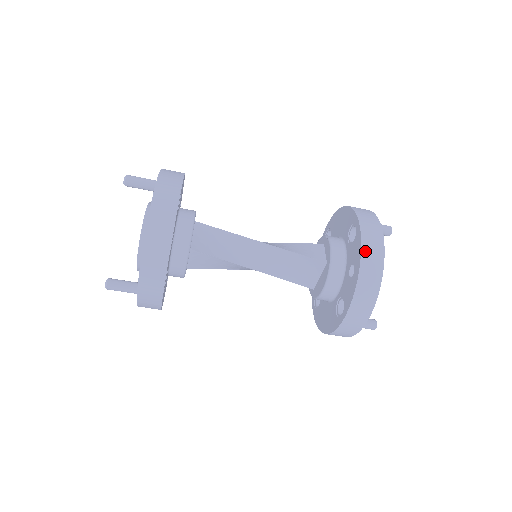
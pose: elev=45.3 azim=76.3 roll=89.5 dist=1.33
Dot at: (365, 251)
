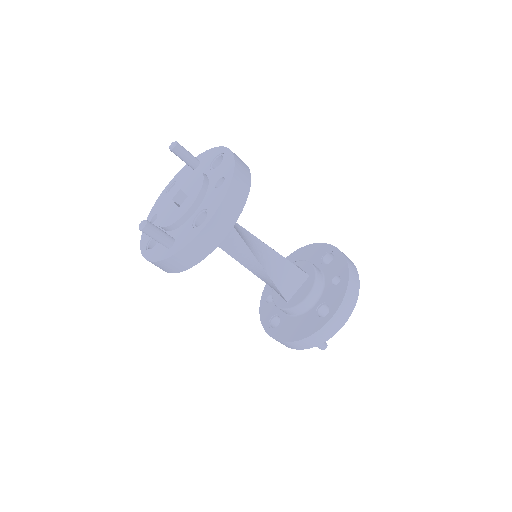
Dot at: (349, 265)
